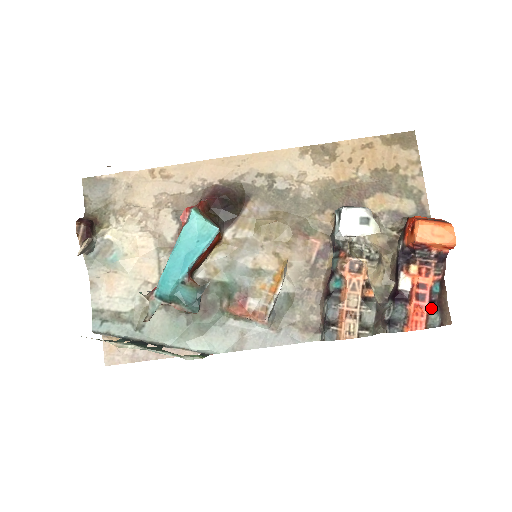
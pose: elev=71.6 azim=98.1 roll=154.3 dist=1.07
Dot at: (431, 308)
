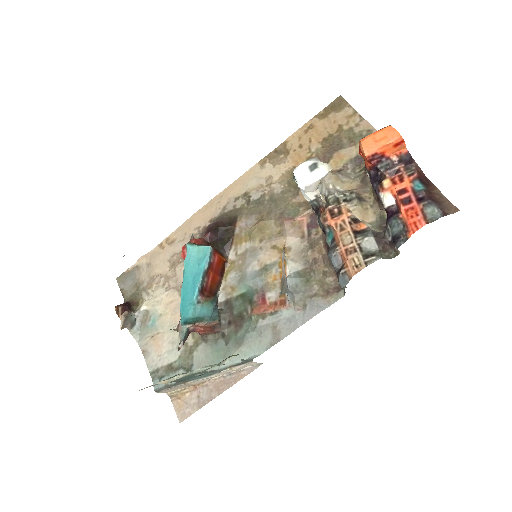
Dot at: (422, 204)
